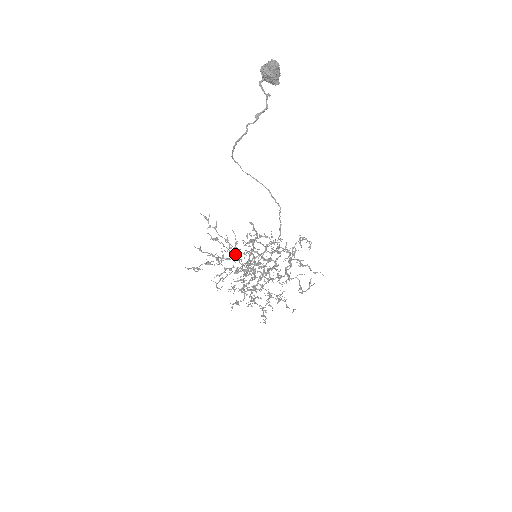
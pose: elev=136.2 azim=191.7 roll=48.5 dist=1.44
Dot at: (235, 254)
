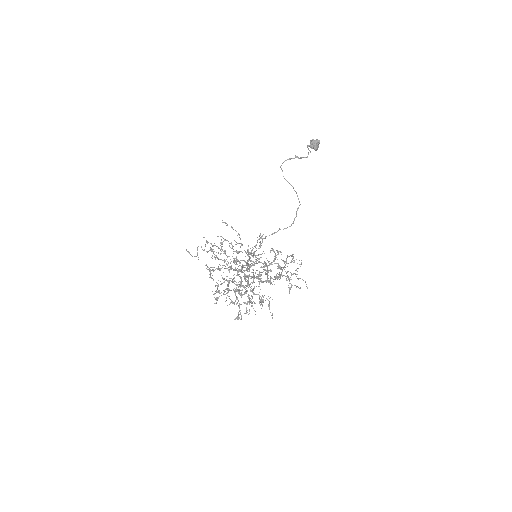
Dot at: (238, 251)
